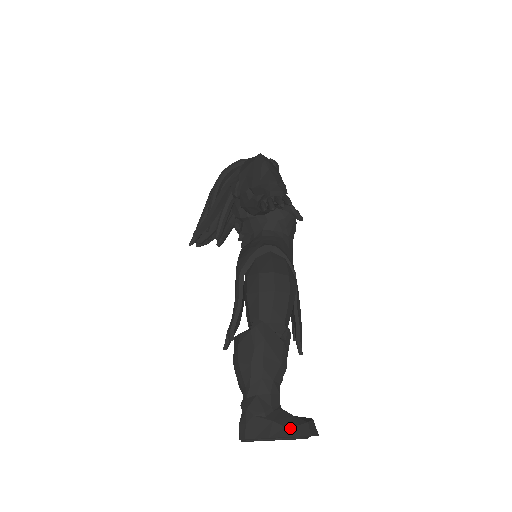
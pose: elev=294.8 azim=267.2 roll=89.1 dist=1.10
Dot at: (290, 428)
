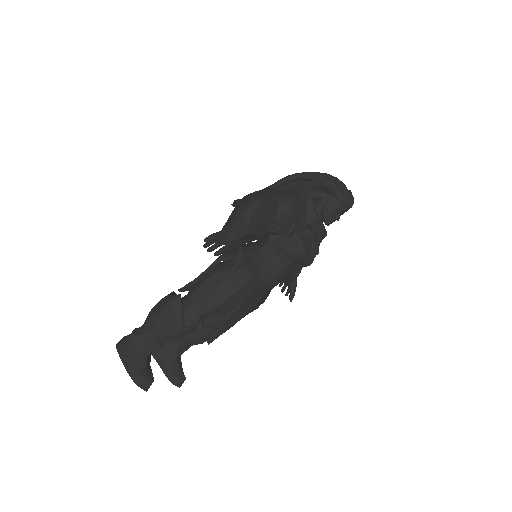
Dot at: (134, 370)
